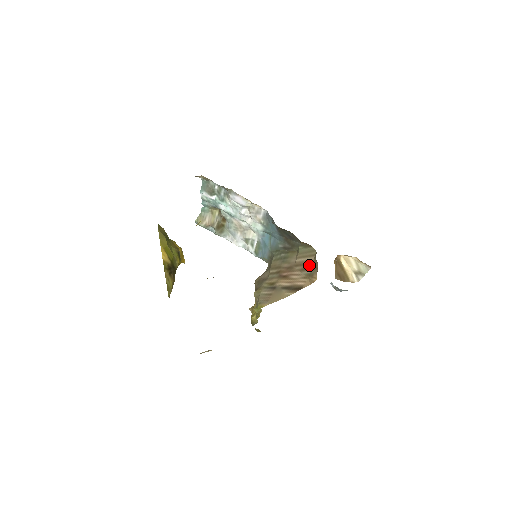
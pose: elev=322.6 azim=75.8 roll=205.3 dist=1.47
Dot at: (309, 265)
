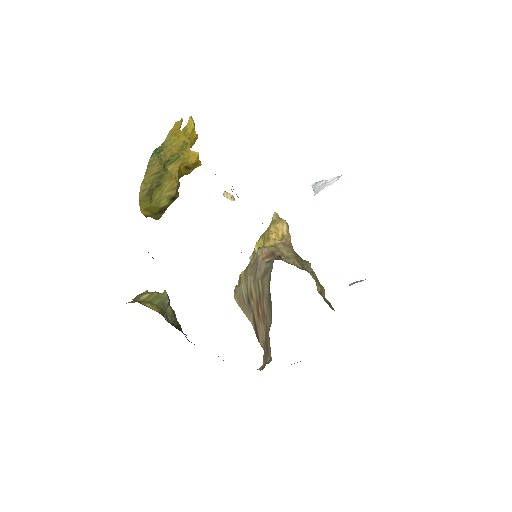
Dot at: (267, 349)
